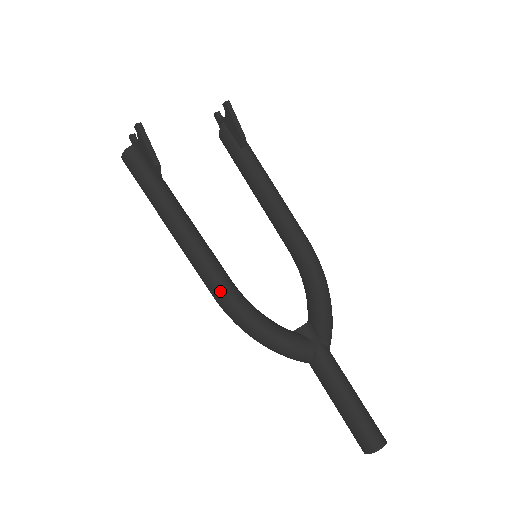
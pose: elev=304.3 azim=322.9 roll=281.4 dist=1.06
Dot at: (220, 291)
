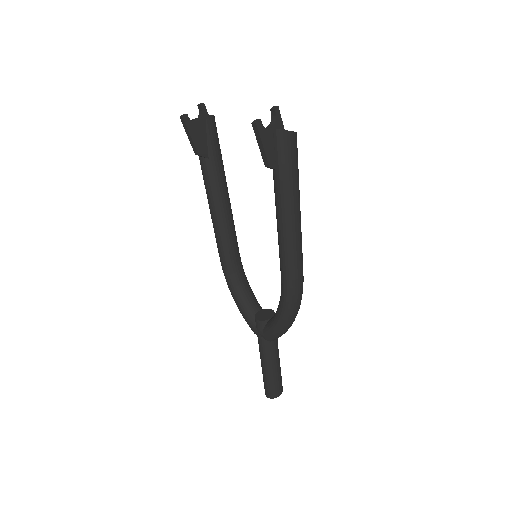
Dot at: (220, 259)
